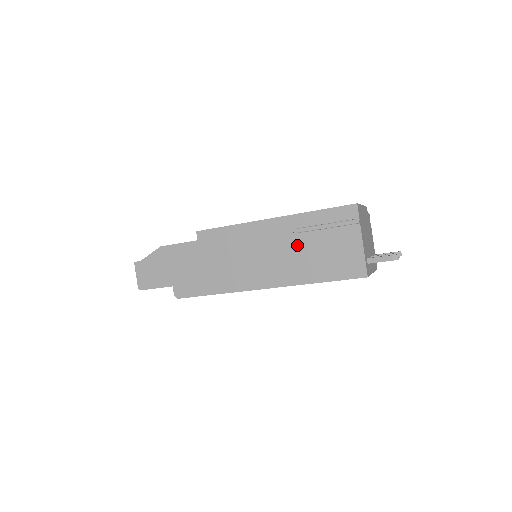
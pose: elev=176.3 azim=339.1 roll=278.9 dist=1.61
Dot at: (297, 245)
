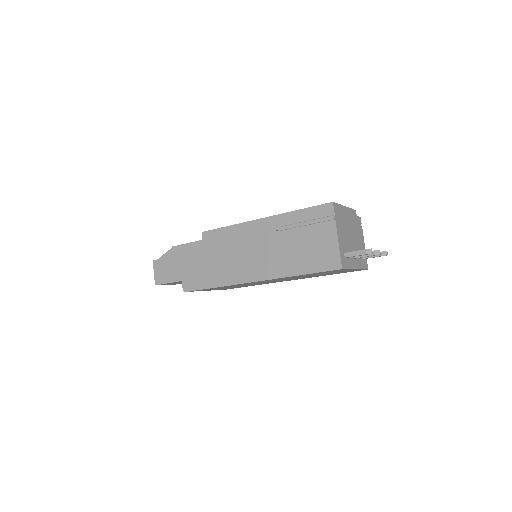
Dot at: (282, 241)
